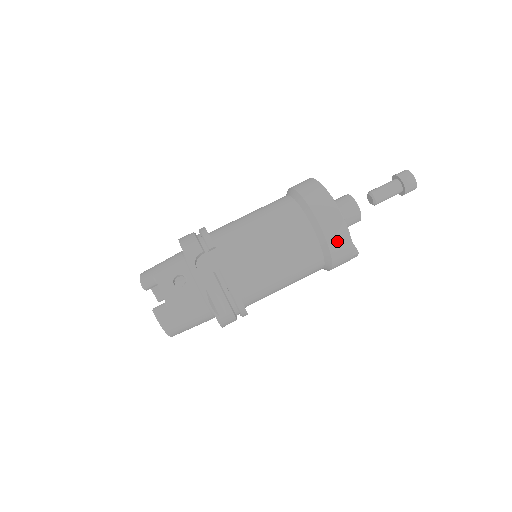
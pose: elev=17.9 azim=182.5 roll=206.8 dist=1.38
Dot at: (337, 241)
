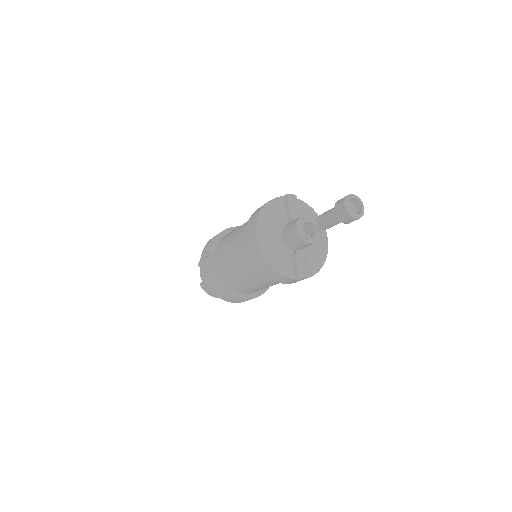
Dot at: (264, 269)
